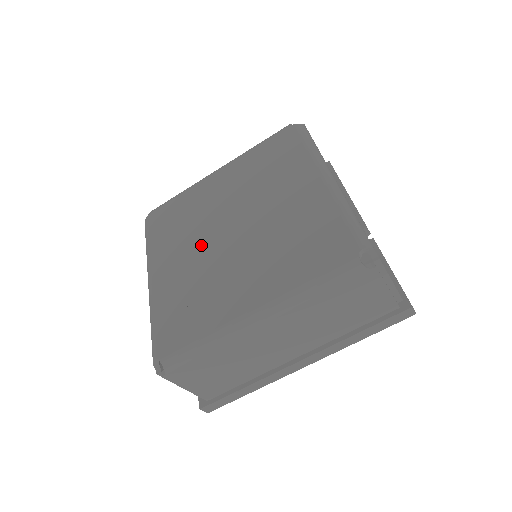
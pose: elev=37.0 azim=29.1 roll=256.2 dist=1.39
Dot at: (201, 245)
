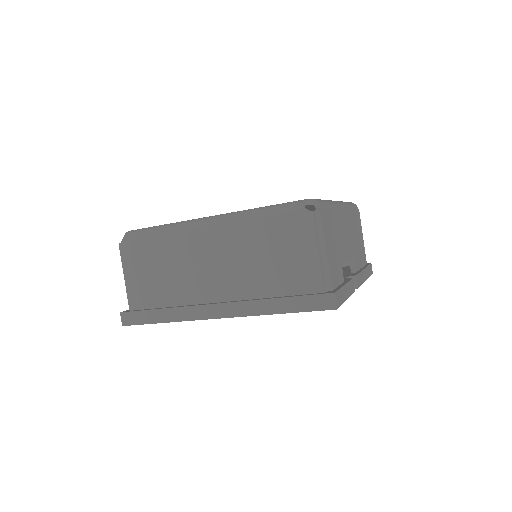
Dot at: occluded
